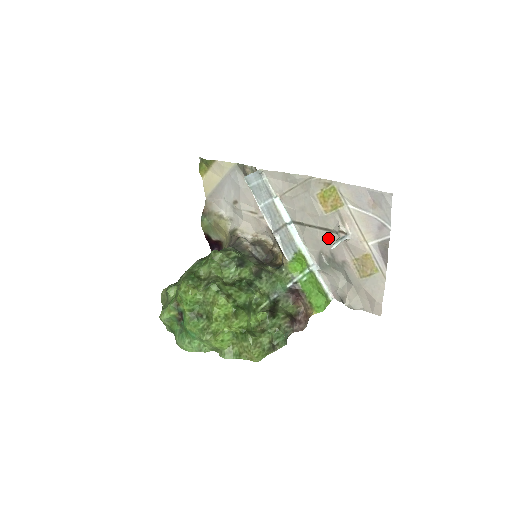
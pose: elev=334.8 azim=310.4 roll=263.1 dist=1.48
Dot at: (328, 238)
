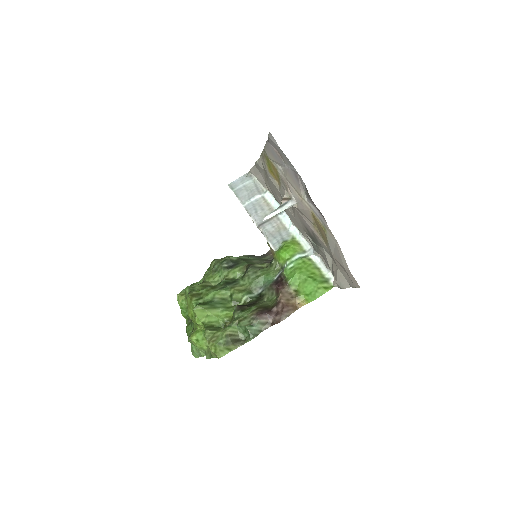
Dot at: (294, 212)
